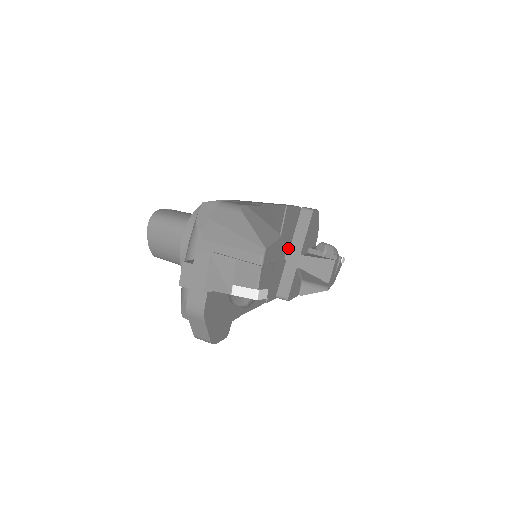
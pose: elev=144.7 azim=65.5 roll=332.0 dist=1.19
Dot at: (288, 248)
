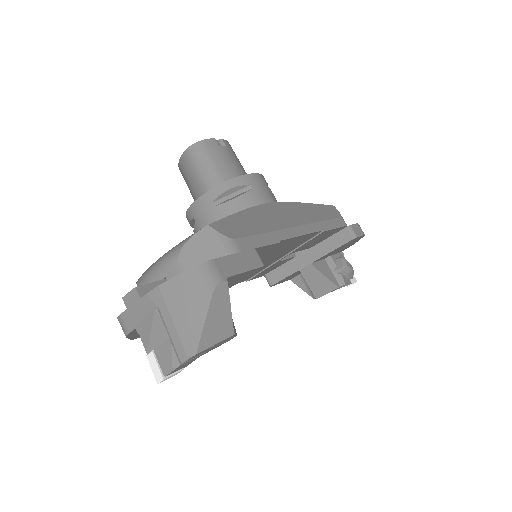
Dot at: occluded
